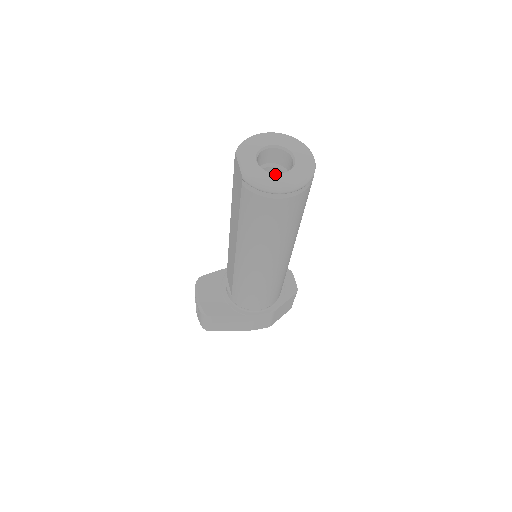
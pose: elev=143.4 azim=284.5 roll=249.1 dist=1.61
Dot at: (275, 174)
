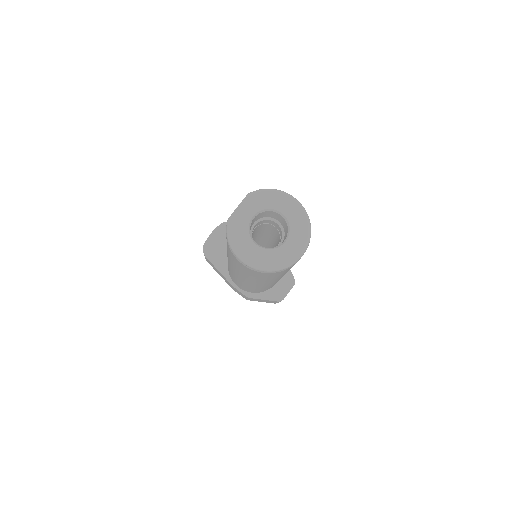
Dot at: (252, 241)
